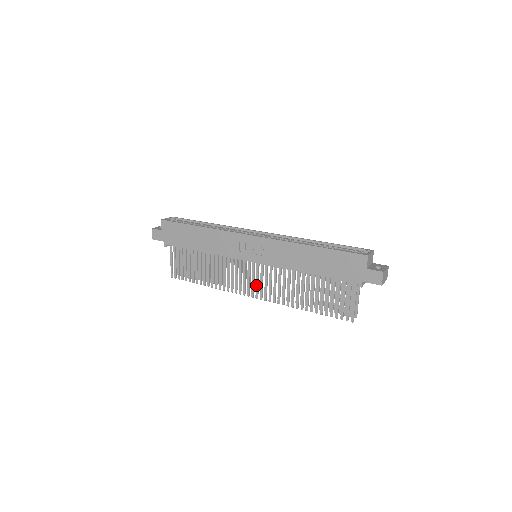
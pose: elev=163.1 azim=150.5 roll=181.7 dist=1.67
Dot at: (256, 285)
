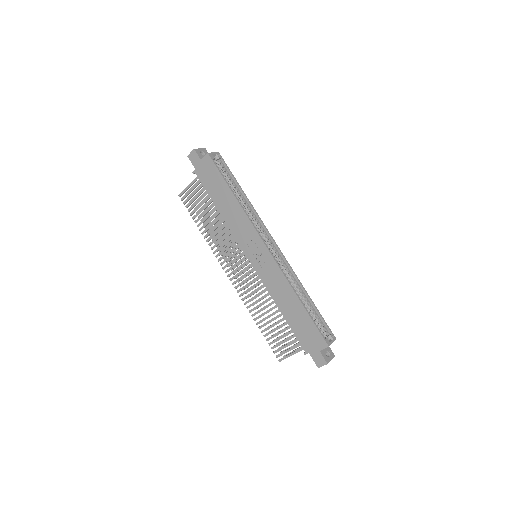
Dot at: (238, 273)
